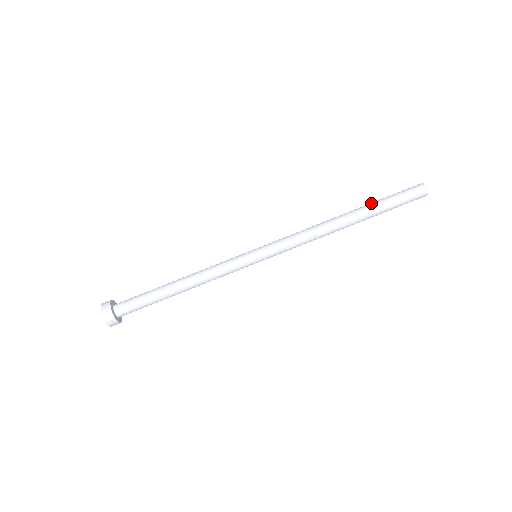
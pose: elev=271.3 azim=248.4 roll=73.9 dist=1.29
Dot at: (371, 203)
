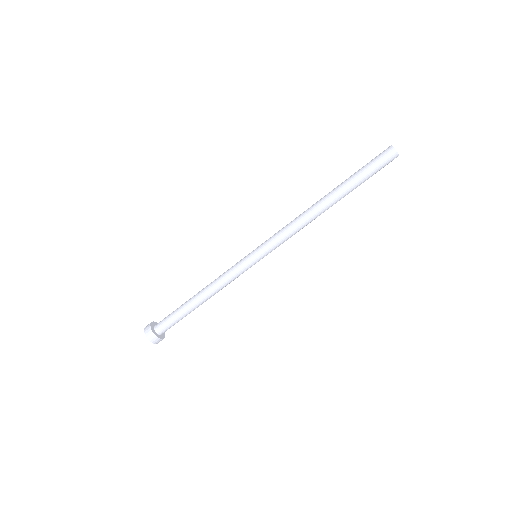
Dot at: (346, 180)
